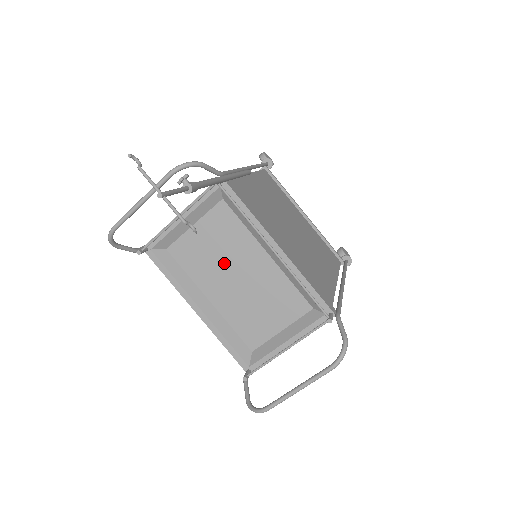
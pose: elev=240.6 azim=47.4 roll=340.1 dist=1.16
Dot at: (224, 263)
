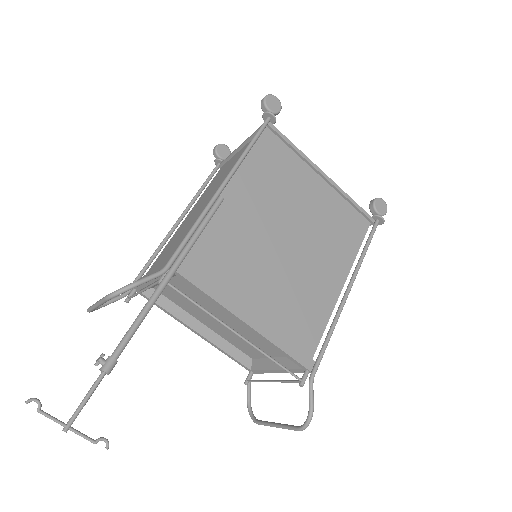
Dot at: occluded
